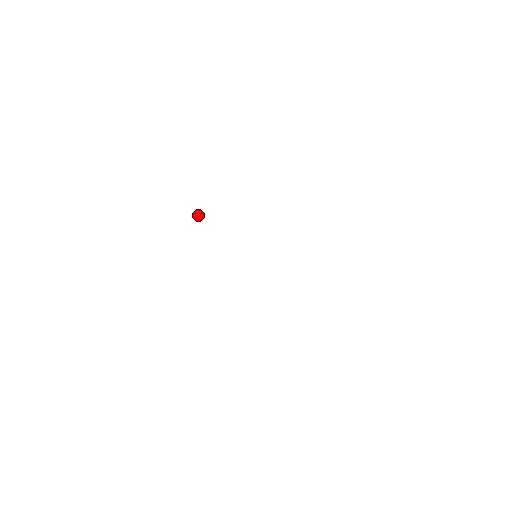
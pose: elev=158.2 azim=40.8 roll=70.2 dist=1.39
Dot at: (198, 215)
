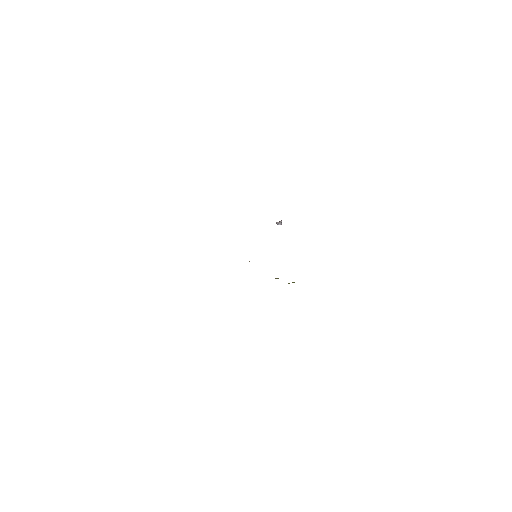
Dot at: (280, 224)
